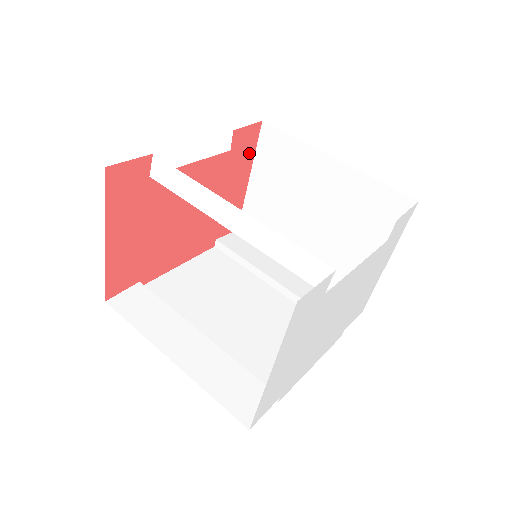
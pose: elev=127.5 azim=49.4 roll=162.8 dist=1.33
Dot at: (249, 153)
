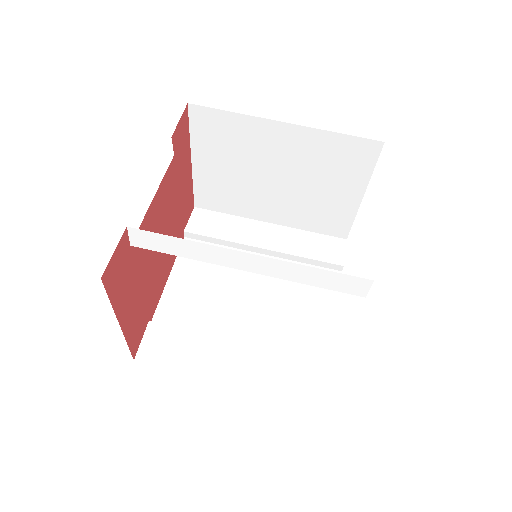
Dot at: (186, 141)
